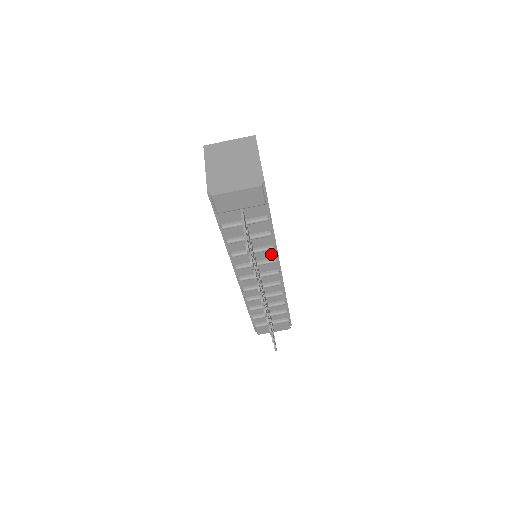
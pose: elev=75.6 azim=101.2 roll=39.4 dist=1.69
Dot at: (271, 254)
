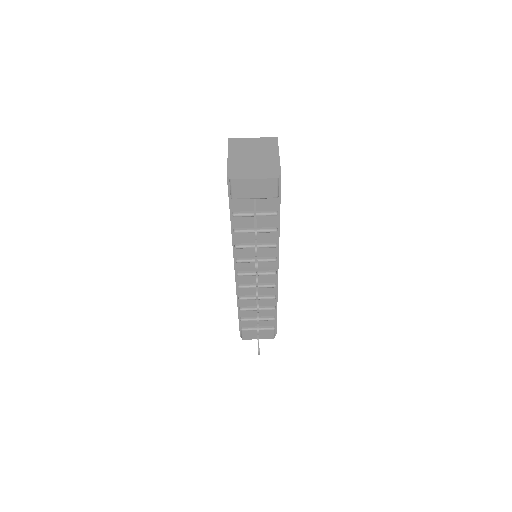
Dot at: (272, 253)
